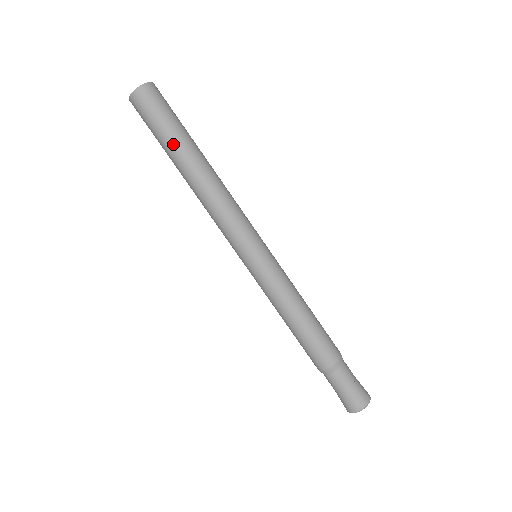
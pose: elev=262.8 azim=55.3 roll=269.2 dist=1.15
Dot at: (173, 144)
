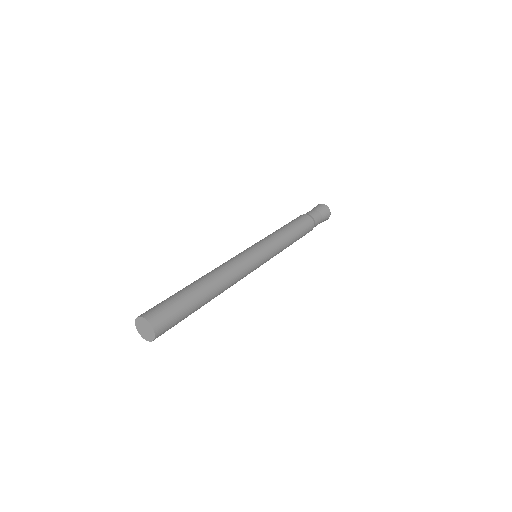
Dot at: (196, 308)
